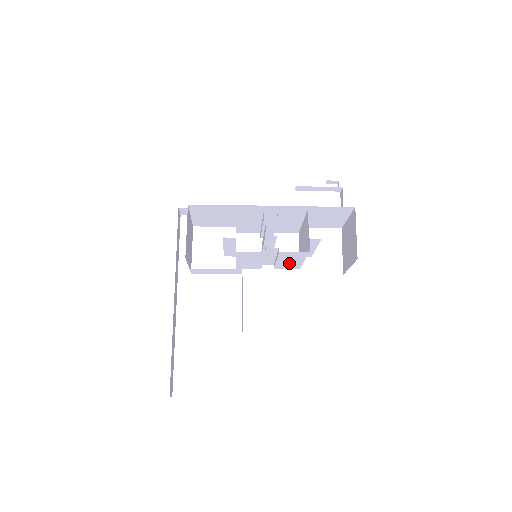
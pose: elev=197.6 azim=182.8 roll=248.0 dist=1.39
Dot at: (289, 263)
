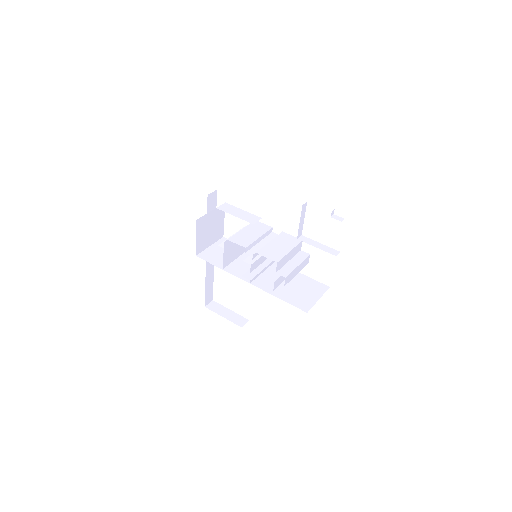
Dot at: occluded
